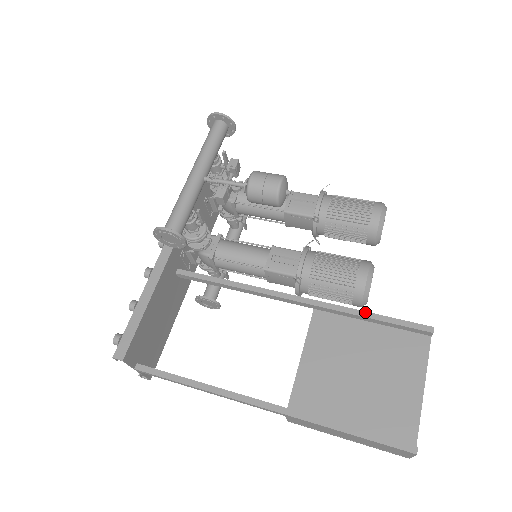
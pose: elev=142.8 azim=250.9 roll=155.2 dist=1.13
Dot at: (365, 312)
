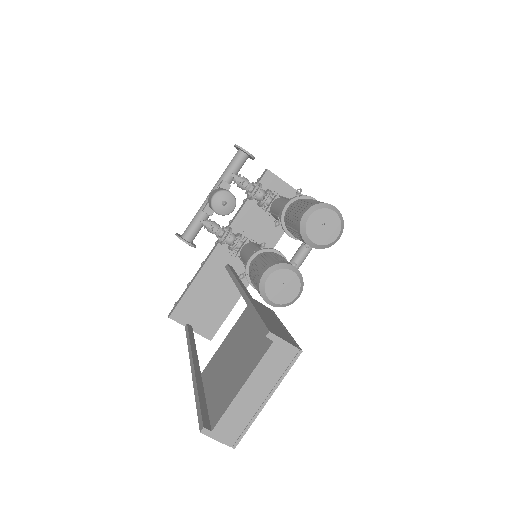
Dot at: (254, 309)
